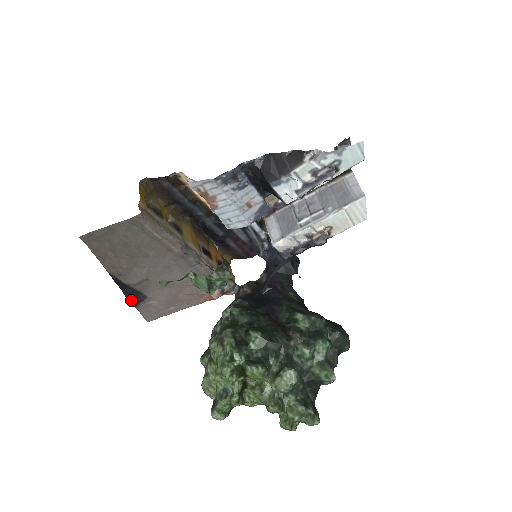
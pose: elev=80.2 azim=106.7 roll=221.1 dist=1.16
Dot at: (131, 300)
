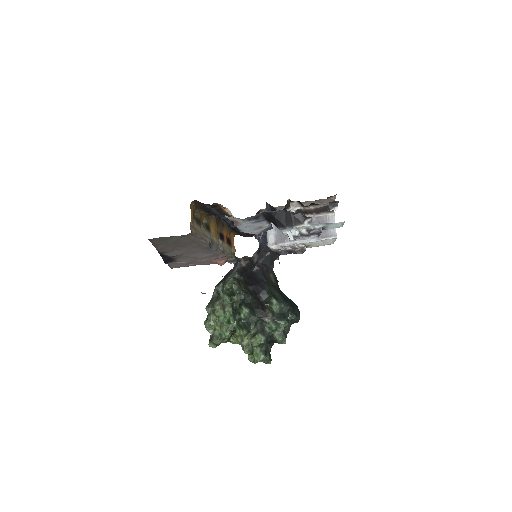
Dot at: (166, 262)
